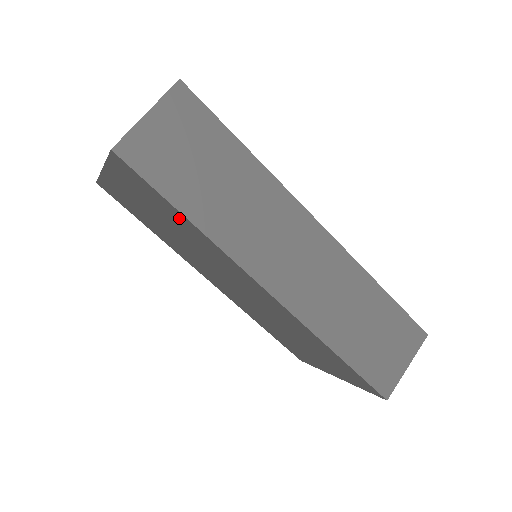
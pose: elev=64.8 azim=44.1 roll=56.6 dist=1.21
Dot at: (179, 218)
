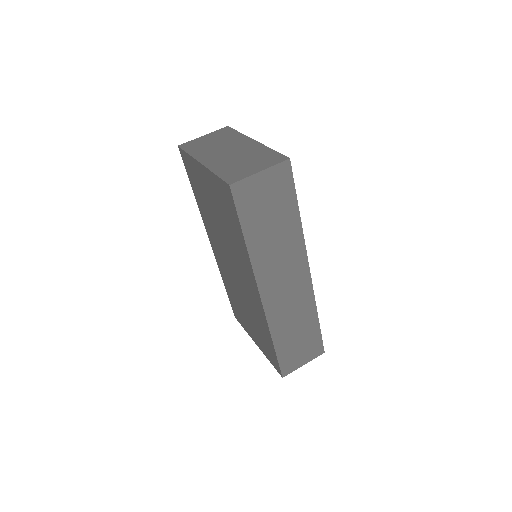
Dot at: (238, 233)
